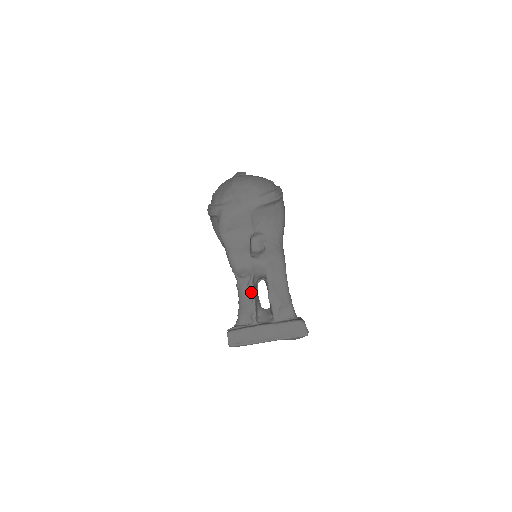
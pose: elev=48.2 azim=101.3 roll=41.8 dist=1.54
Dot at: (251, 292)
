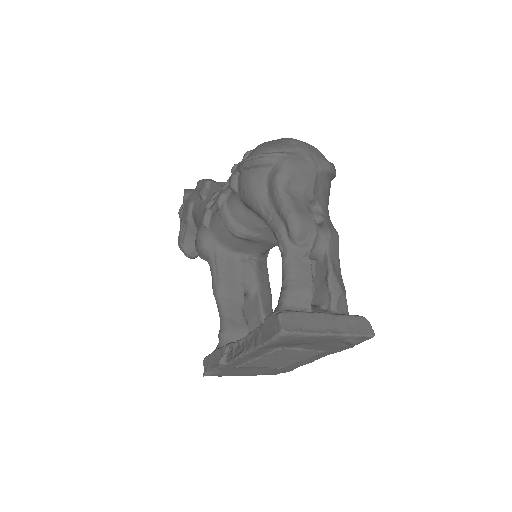
Dot at: (308, 268)
